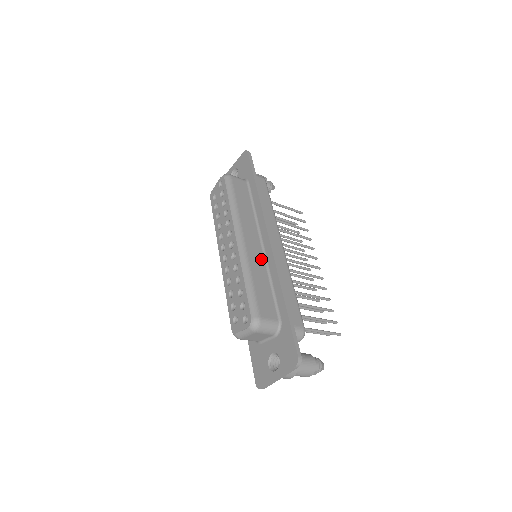
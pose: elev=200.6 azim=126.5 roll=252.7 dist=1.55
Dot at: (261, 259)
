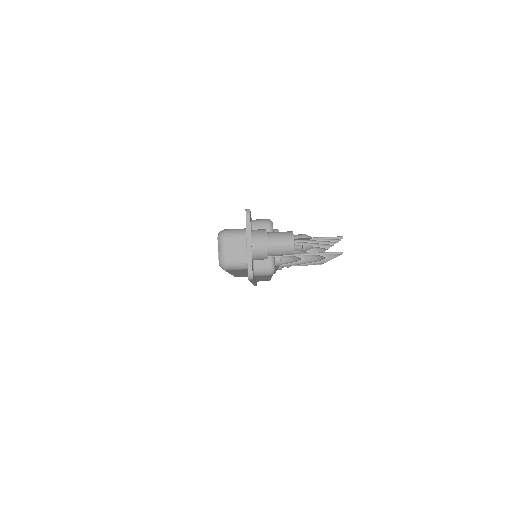
Dot at: occluded
